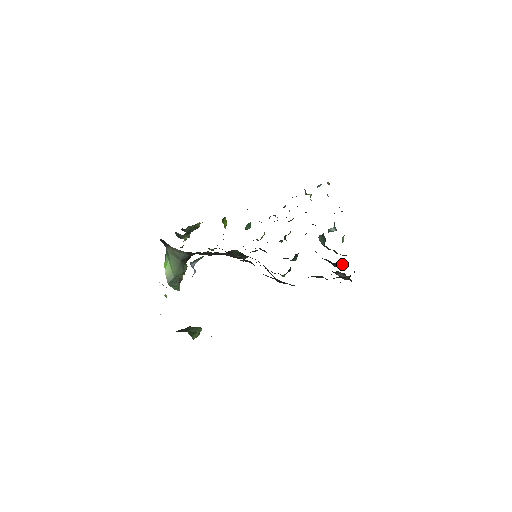
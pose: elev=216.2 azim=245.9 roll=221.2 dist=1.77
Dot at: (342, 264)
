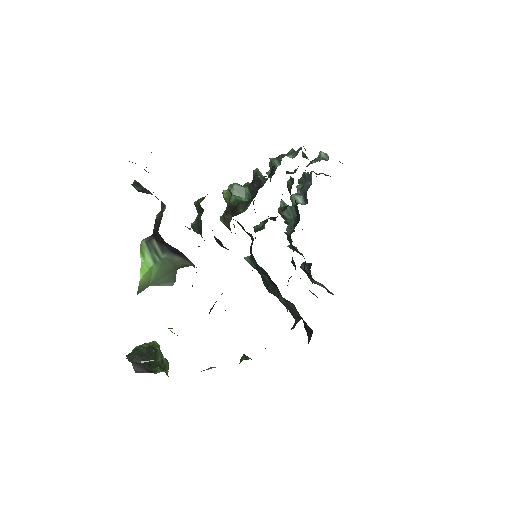
Dot at: occluded
